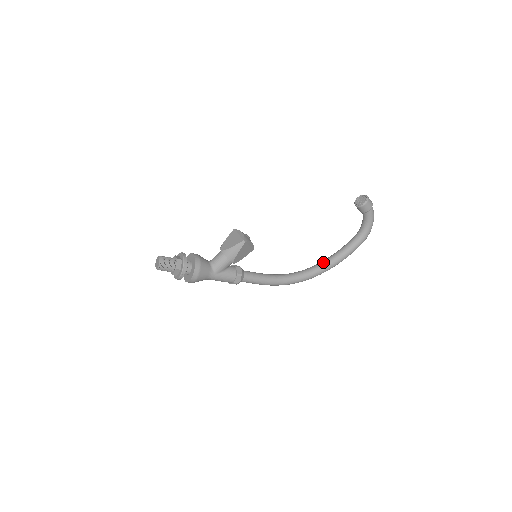
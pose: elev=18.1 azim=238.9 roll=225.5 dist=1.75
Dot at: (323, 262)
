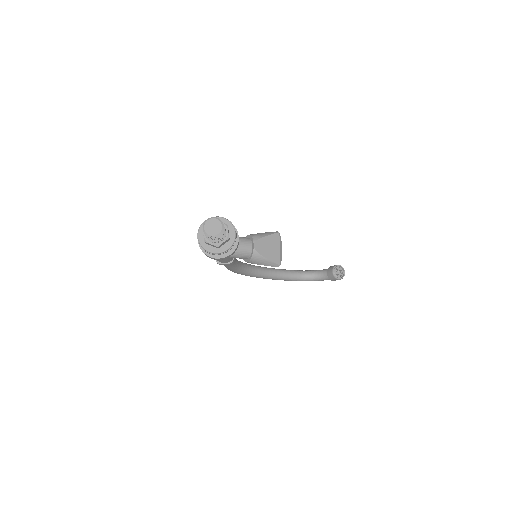
Dot at: (265, 272)
